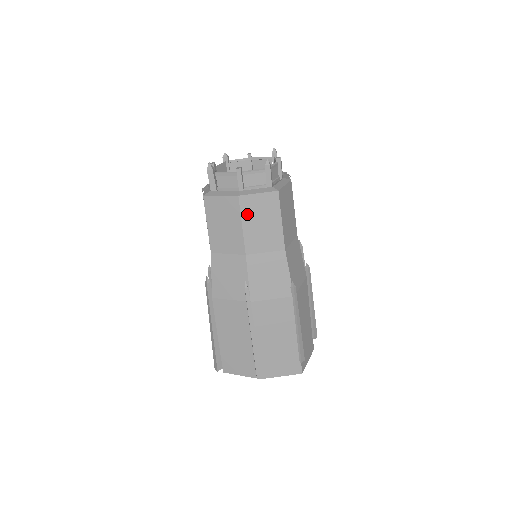
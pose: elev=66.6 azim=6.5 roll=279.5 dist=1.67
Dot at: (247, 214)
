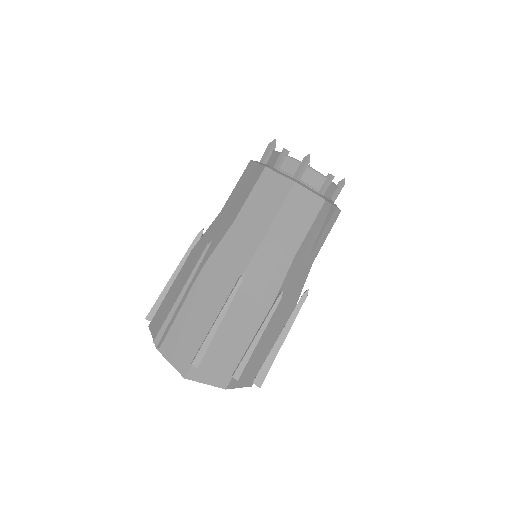
Dot at: (260, 186)
